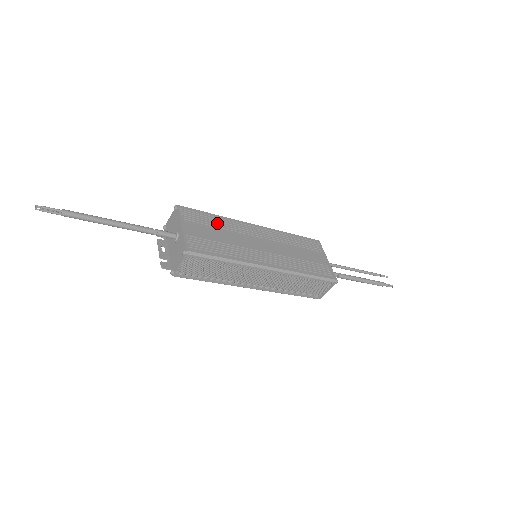
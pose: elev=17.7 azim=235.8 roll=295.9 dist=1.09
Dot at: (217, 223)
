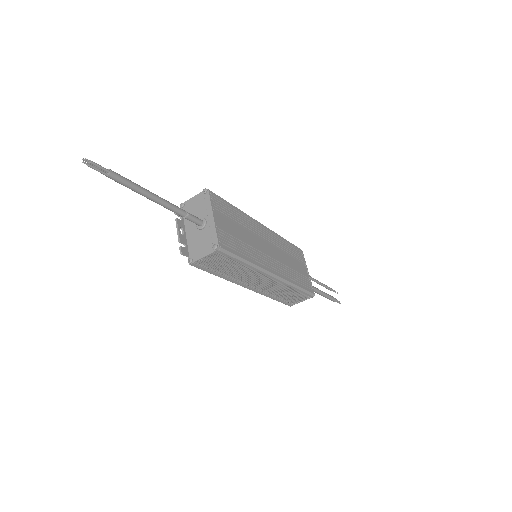
Dot at: (237, 217)
